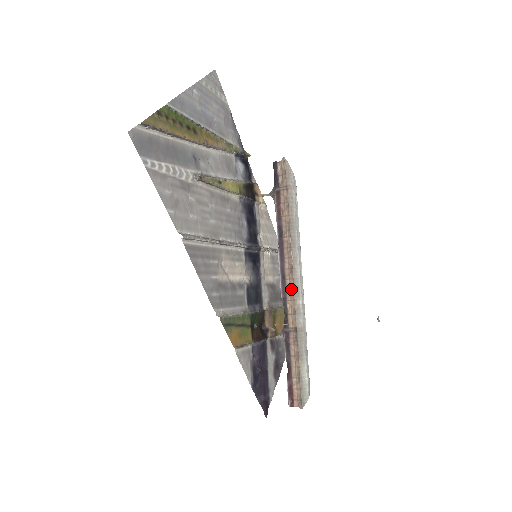
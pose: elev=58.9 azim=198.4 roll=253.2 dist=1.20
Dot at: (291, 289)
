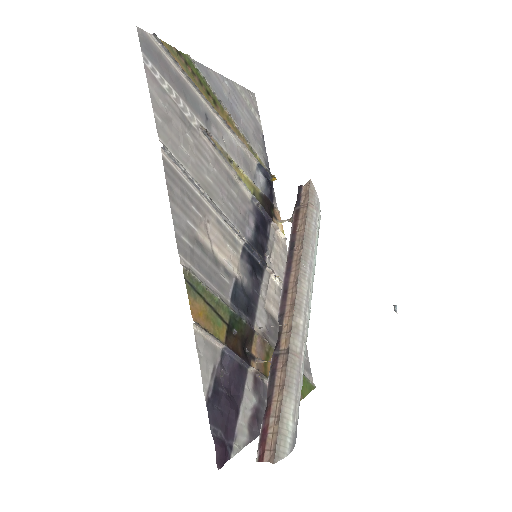
Dot at: (292, 303)
